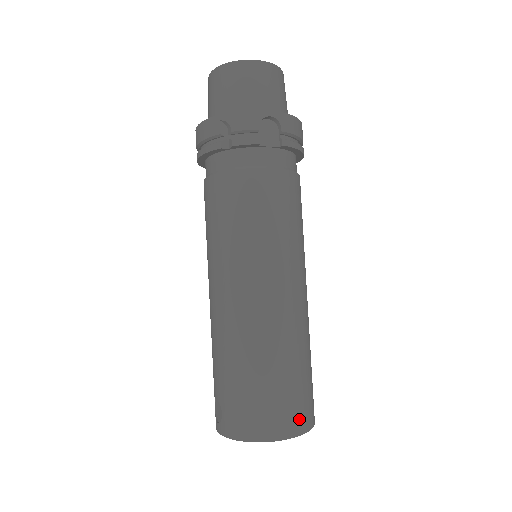
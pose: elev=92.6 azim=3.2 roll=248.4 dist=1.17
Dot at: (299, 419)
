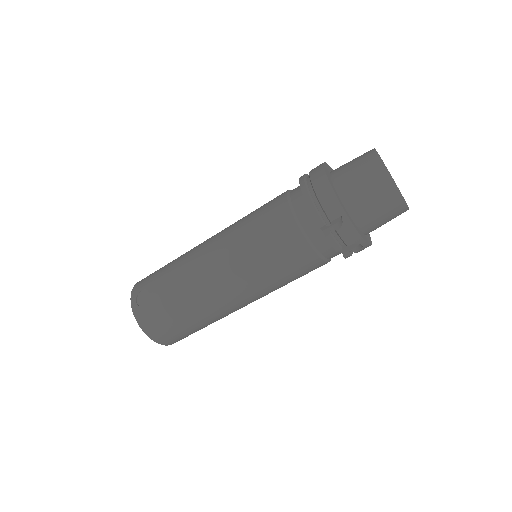
Dot at: occluded
